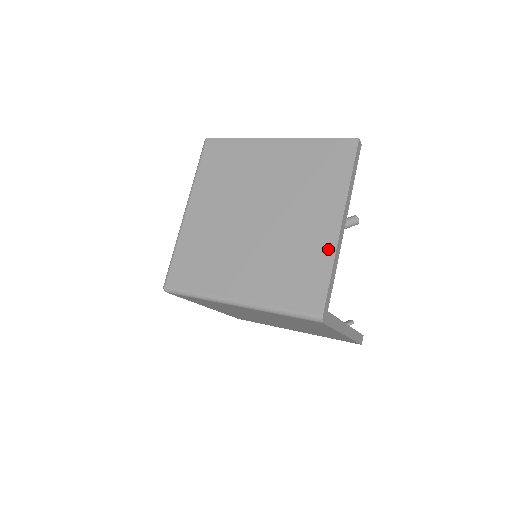
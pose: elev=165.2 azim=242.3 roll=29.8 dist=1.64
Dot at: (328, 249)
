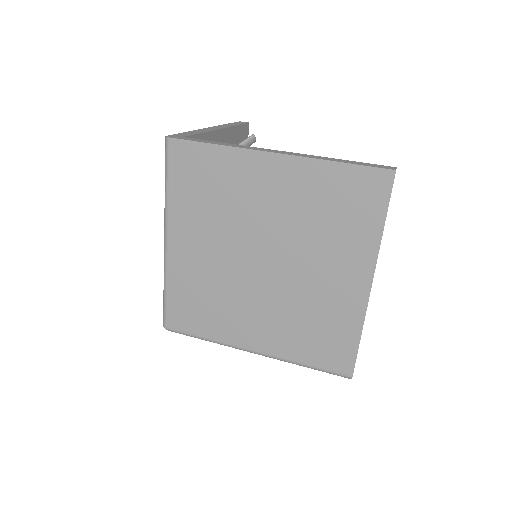
Dot at: (356, 311)
